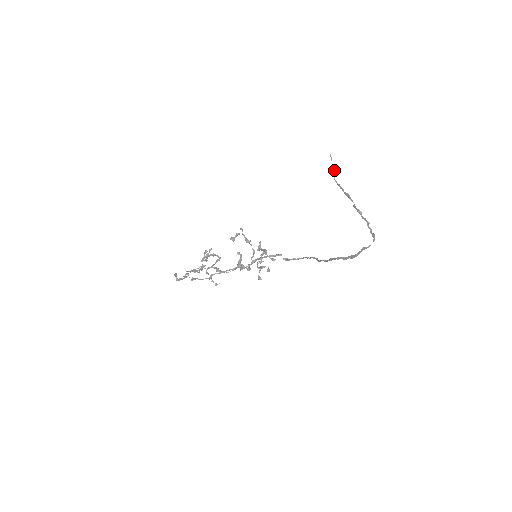
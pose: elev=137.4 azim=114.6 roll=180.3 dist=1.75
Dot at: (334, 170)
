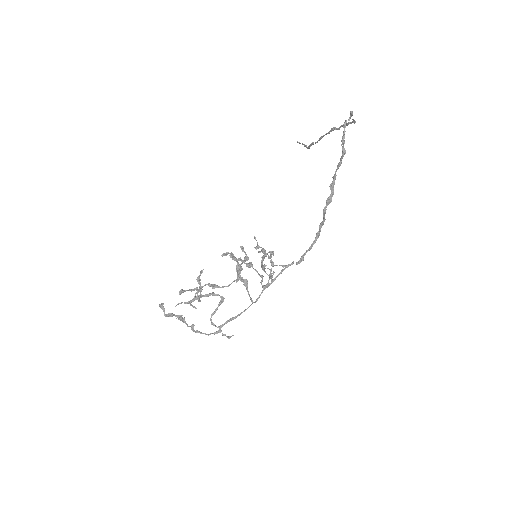
Dot at: (305, 145)
